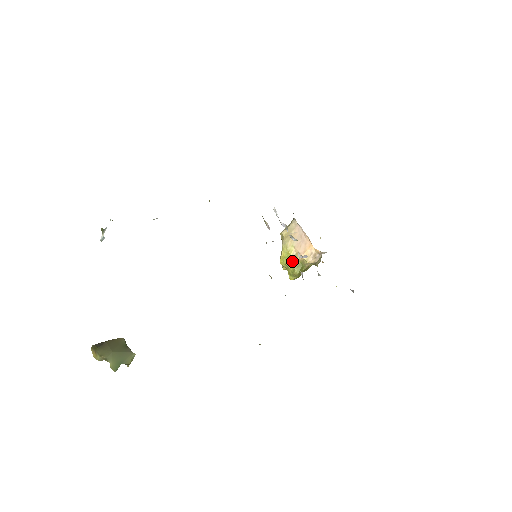
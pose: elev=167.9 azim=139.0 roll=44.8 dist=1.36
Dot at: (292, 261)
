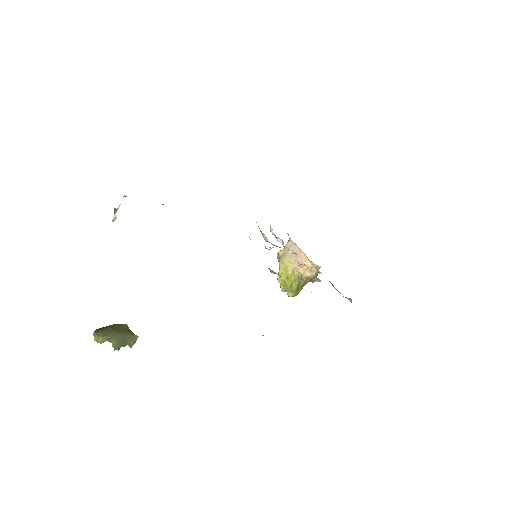
Dot at: (290, 276)
